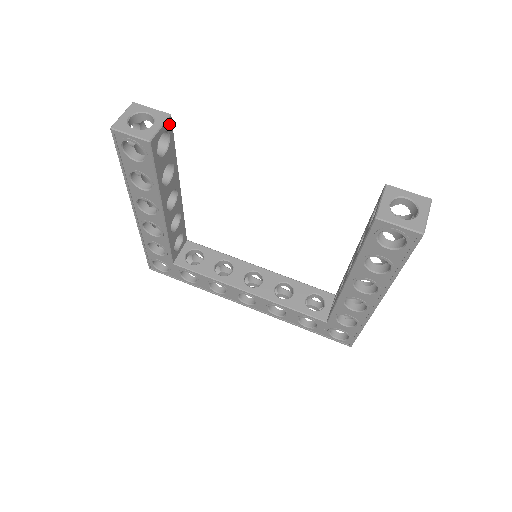
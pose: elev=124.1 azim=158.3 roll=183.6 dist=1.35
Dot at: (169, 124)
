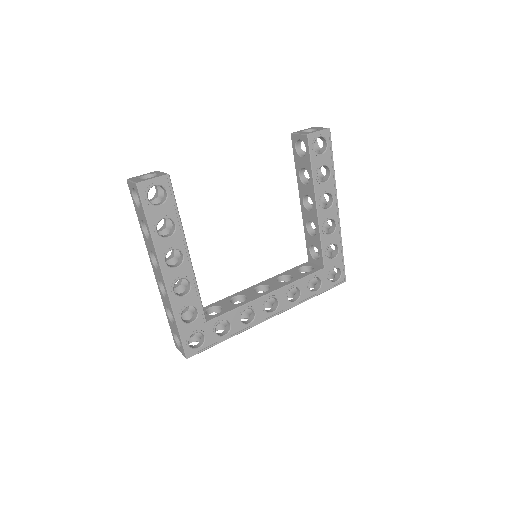
Dot at: occluded
